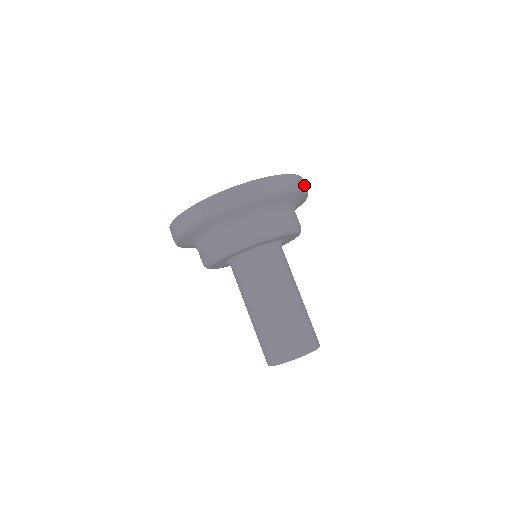
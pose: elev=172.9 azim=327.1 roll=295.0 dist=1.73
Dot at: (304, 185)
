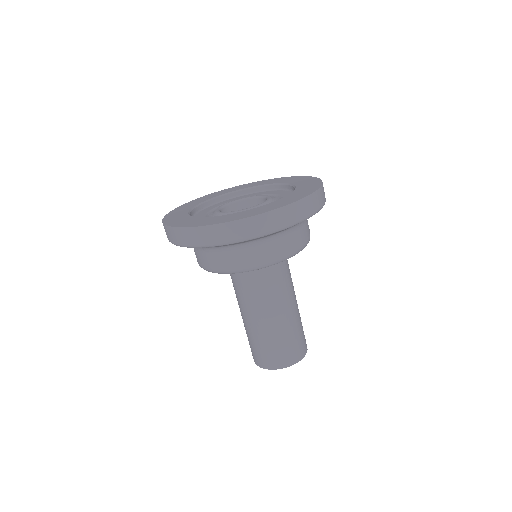
Dot at: (323, 195)
